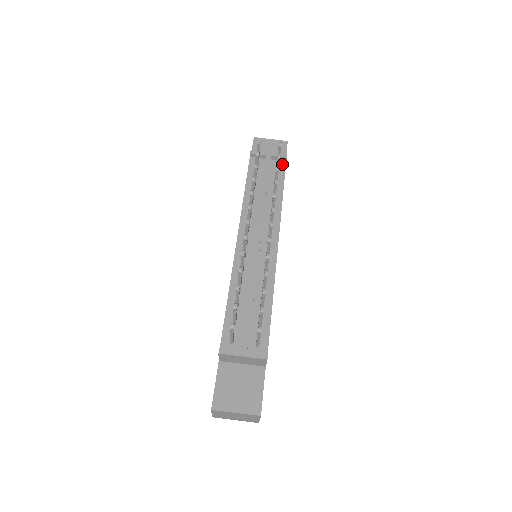
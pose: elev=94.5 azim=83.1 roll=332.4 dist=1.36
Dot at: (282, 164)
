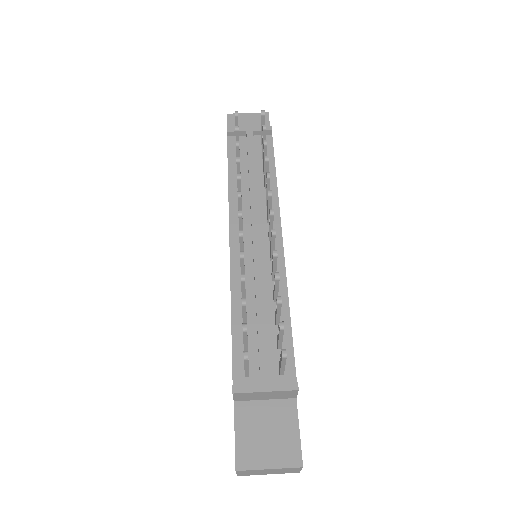
Dot at: (268, 139)
